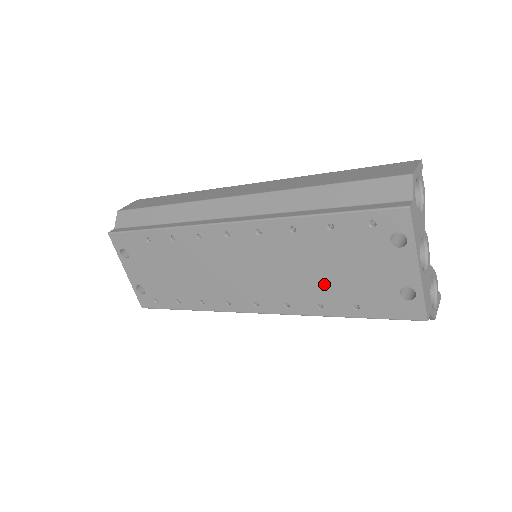
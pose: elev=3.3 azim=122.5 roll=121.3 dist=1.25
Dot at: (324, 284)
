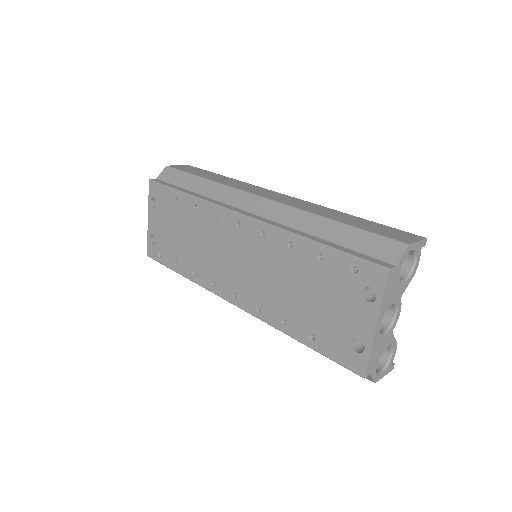
Dot at: (295, 304)
